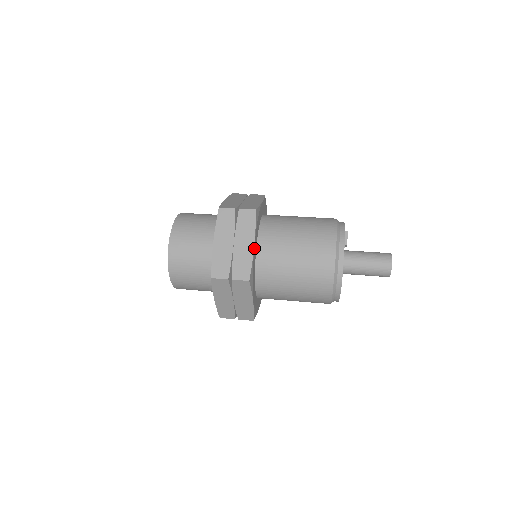
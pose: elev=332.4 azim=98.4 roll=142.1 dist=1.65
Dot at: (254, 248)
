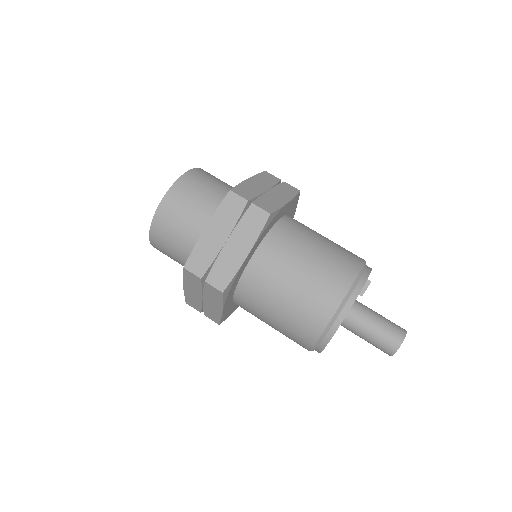
Dot at: (247, 257)
